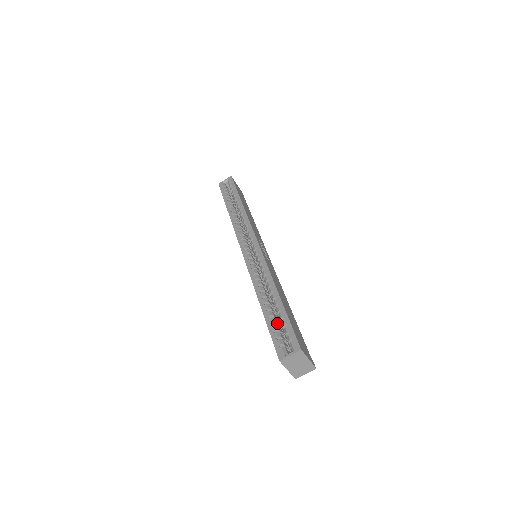
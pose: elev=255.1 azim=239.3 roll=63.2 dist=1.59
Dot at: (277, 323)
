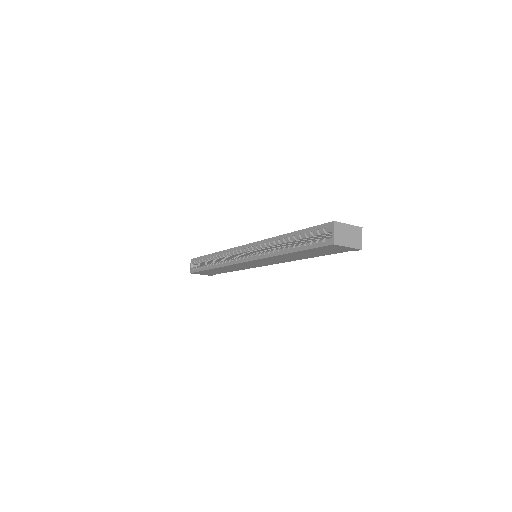
Dot at: occluded
